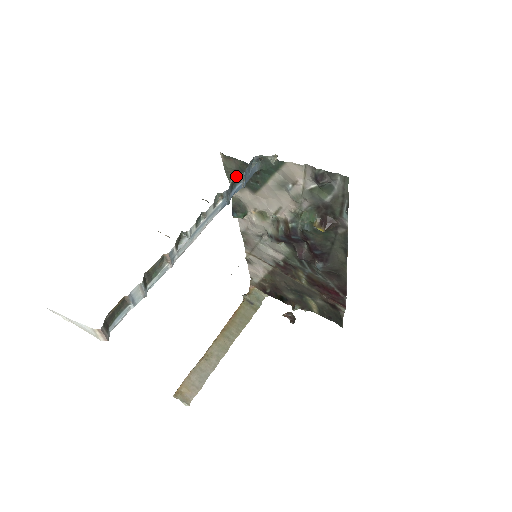
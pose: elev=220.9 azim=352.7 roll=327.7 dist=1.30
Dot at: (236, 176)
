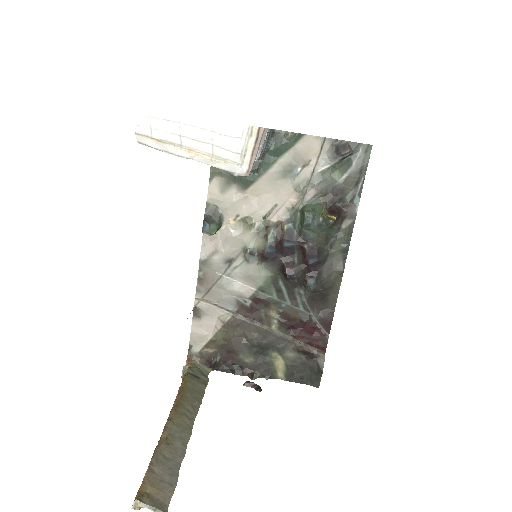
Dot at: occluded
